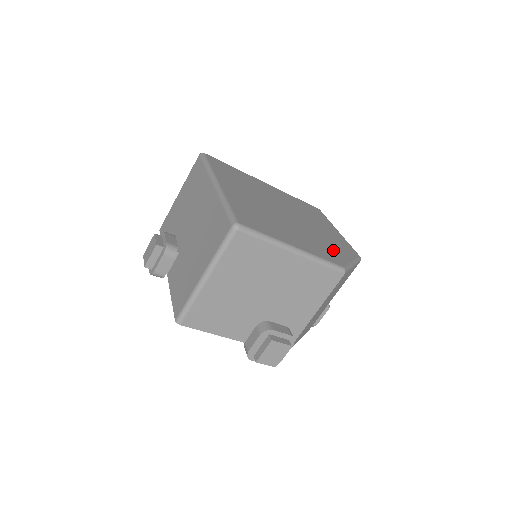
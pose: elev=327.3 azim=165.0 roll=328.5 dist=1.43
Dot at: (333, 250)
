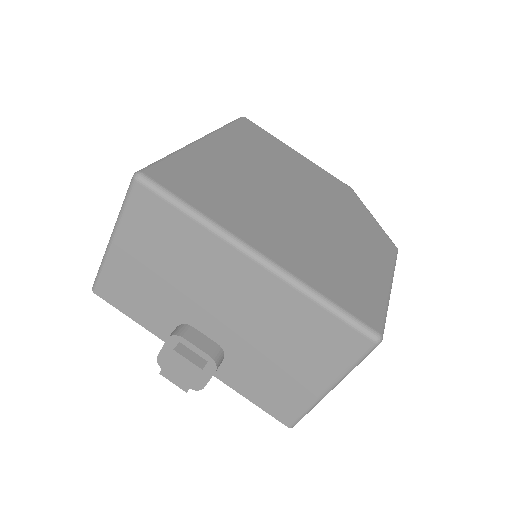
Dot at: (361, 221)
